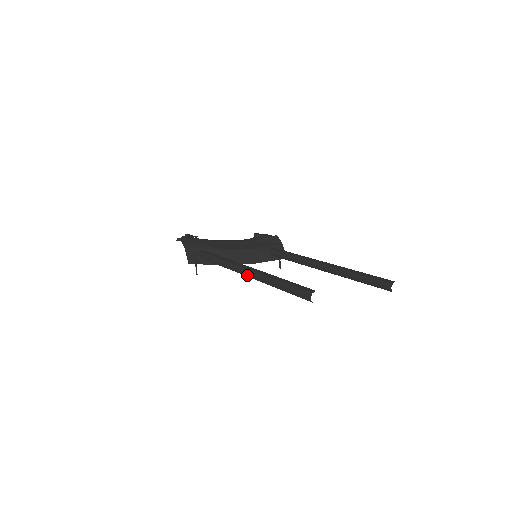
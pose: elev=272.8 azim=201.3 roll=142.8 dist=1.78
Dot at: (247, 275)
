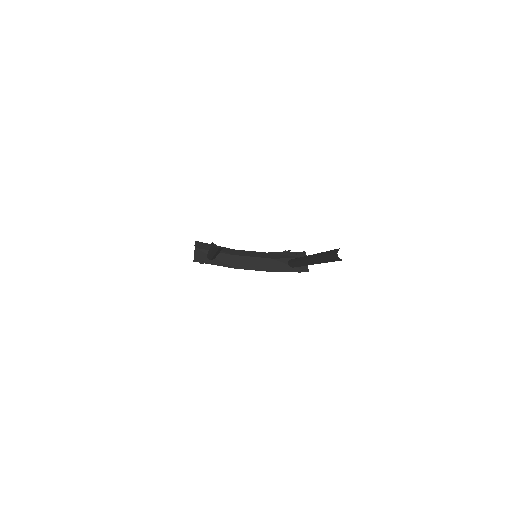
Dot at: occluded
